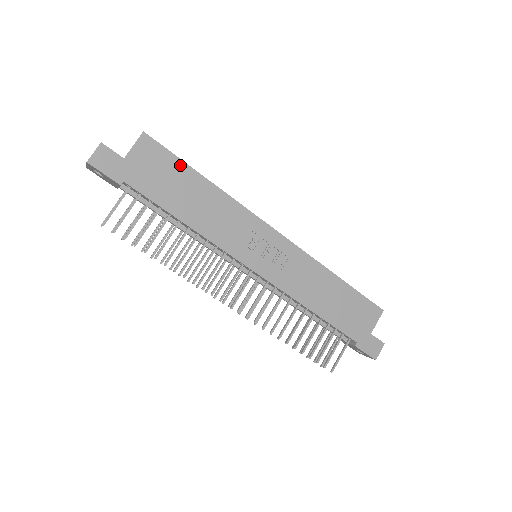
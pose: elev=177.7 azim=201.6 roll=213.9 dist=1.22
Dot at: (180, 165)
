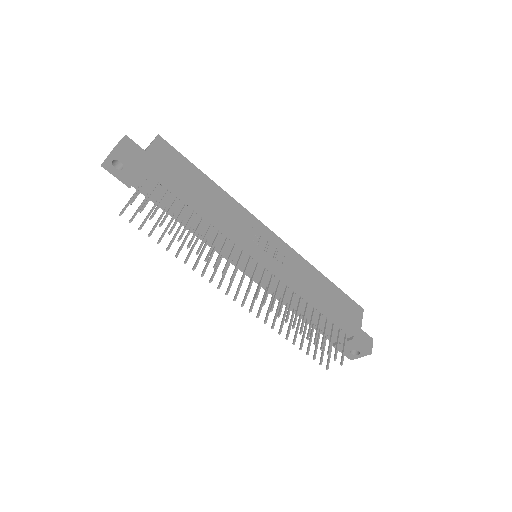
Dot at: (190, 165)
